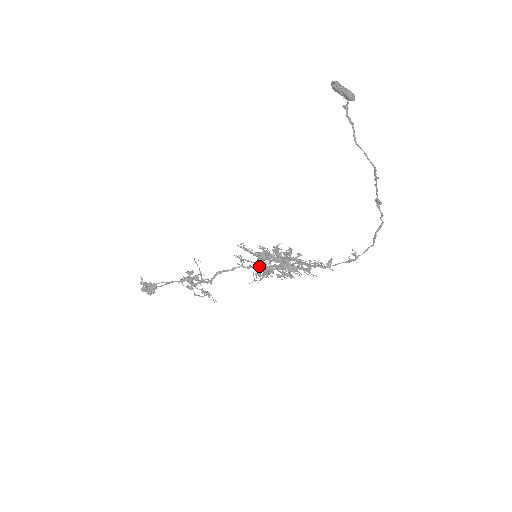
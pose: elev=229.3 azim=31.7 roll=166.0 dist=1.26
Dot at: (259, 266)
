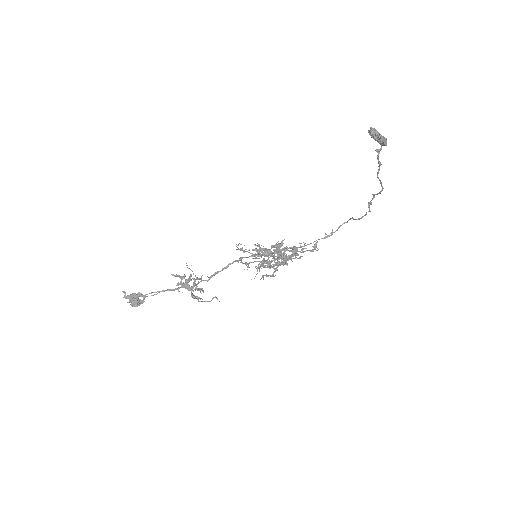
Dot at: occluded
